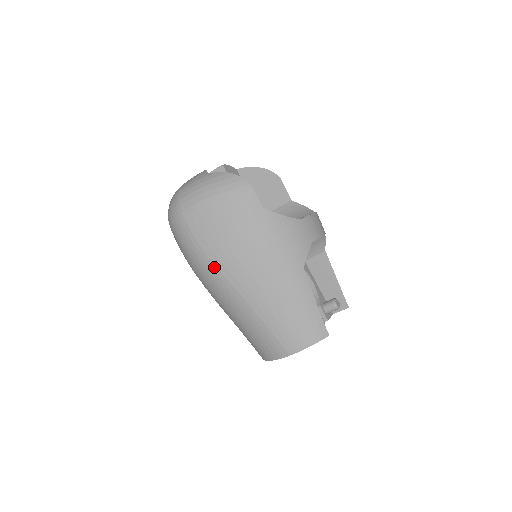
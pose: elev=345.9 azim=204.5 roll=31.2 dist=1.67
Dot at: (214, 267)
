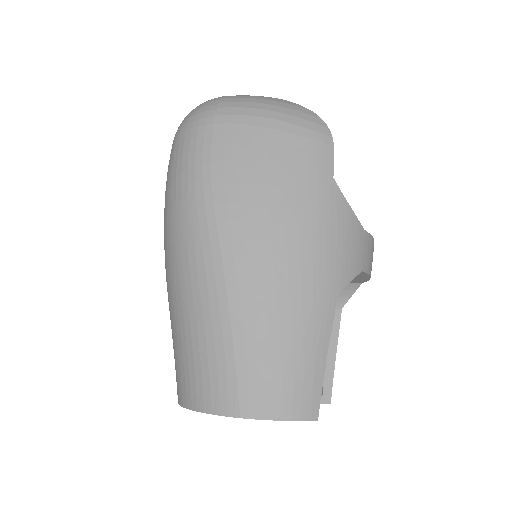
Dot at: (212, 213)
